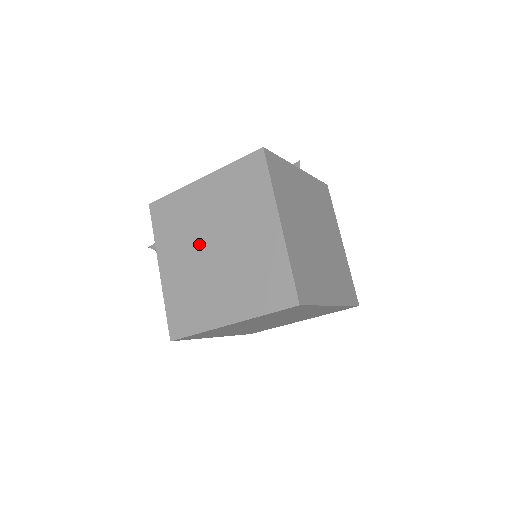
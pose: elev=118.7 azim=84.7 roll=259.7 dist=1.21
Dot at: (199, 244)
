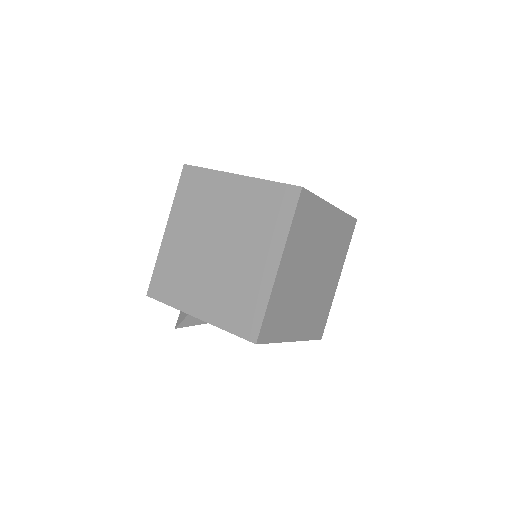
Dot at: (204, 260)
